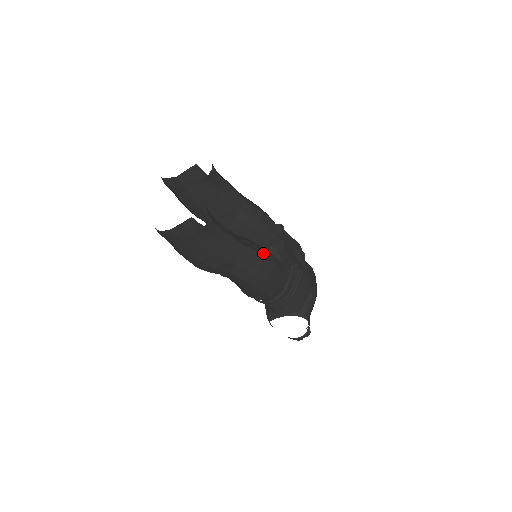
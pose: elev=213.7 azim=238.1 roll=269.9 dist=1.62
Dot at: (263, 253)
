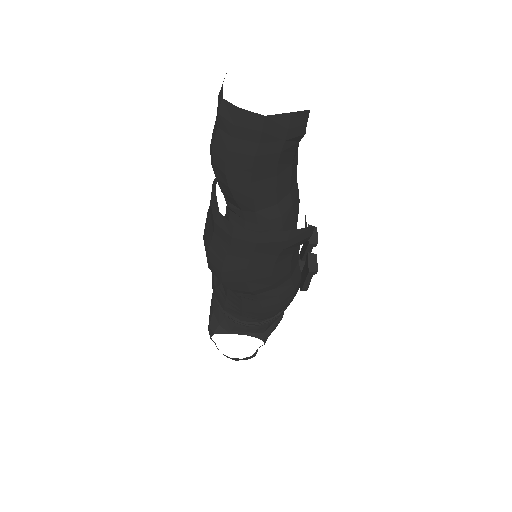
Dot at: occluded
